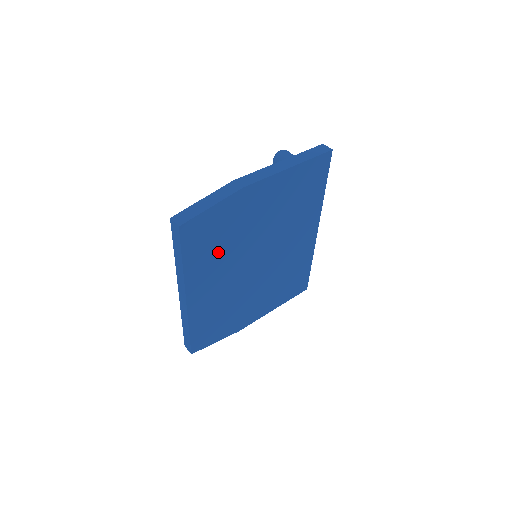
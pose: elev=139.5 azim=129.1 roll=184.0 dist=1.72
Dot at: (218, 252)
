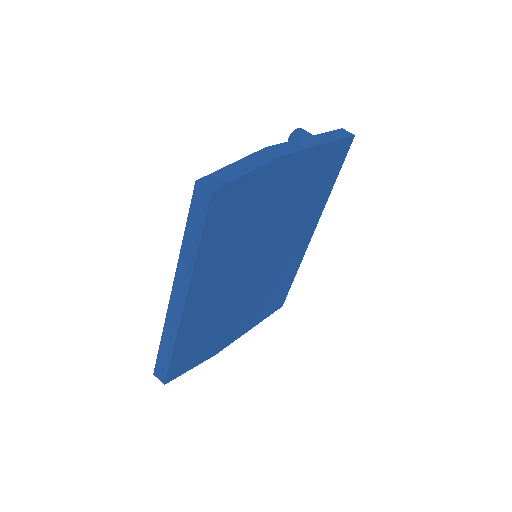
Dot at: (233, 241)
